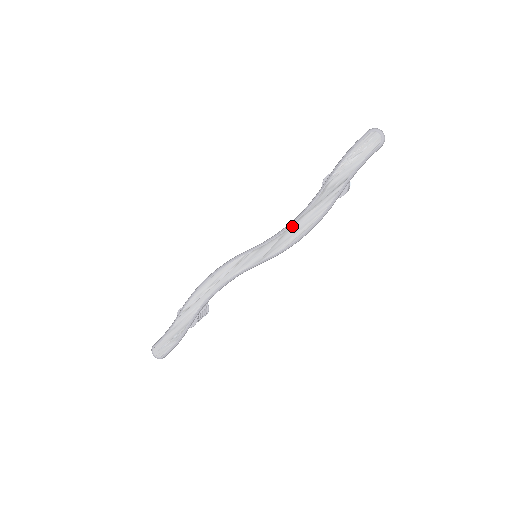
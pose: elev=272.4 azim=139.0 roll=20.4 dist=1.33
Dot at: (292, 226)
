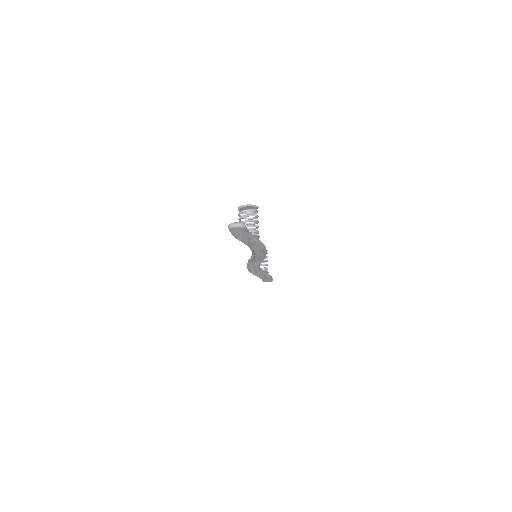
Dot at: (255, 253)
